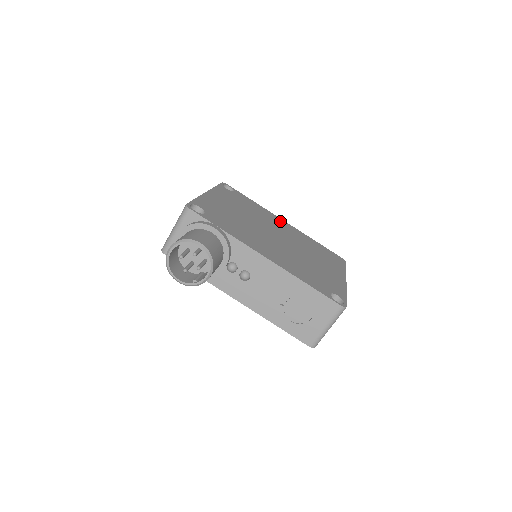
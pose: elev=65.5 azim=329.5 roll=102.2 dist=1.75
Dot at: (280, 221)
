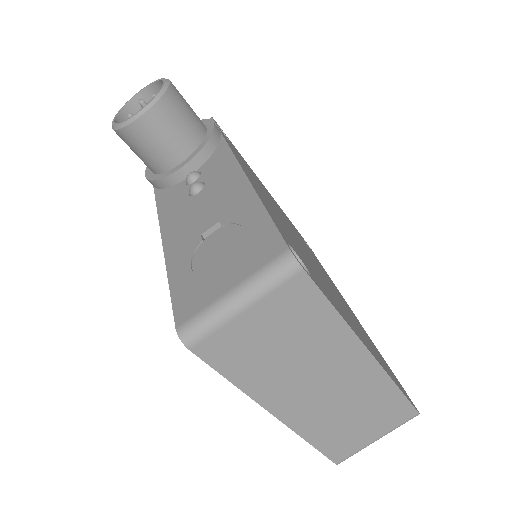
Dot at: occluded
